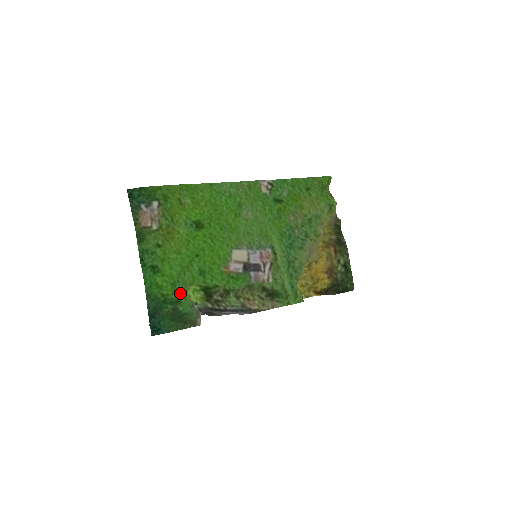
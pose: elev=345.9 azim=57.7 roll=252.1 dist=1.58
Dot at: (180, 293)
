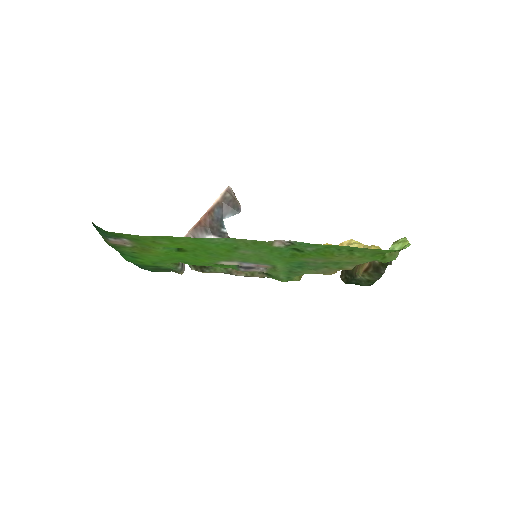
Dot at: (162, 265)
